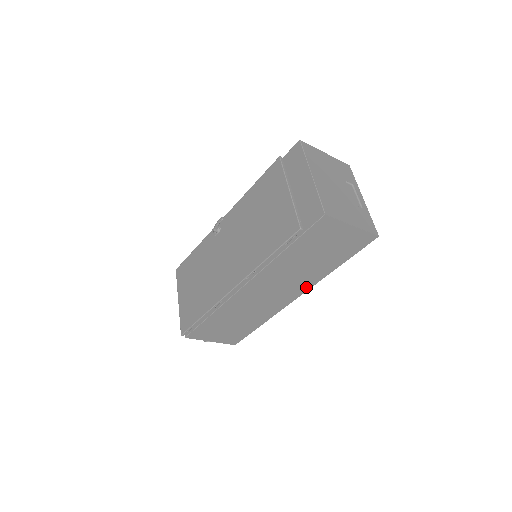
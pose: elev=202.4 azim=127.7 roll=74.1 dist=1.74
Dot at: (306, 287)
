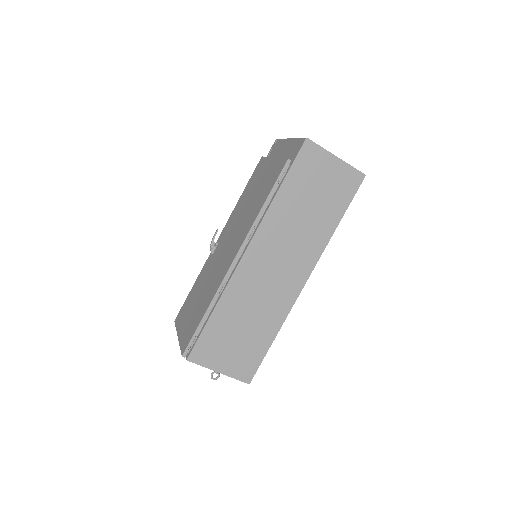
Dot at: (312, 260)
